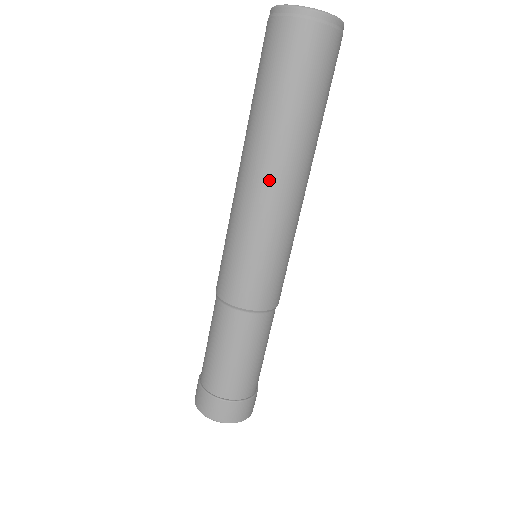
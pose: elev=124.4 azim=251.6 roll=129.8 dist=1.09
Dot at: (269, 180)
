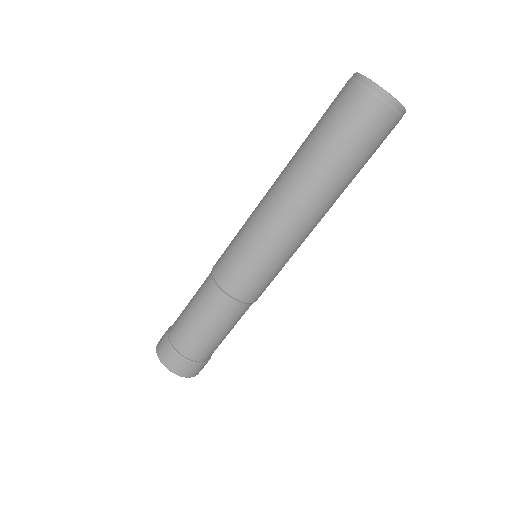
Dot at: (282, 196)
